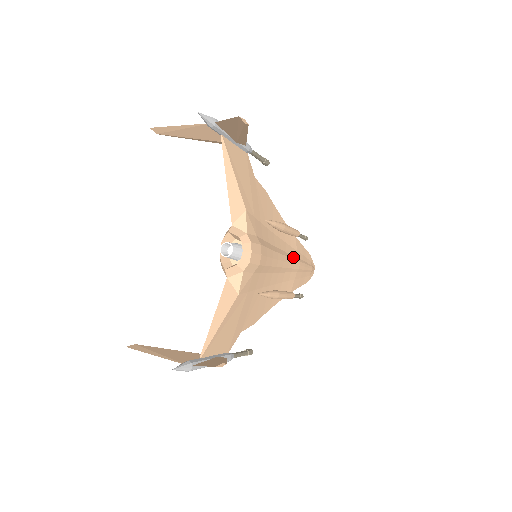
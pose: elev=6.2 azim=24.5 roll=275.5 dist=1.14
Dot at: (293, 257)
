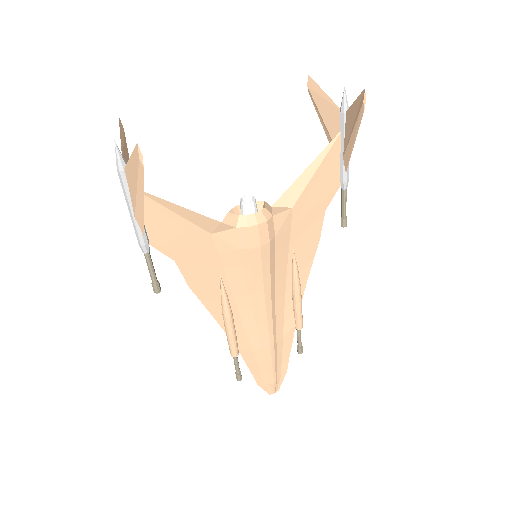
Dot at: (275, 329)
